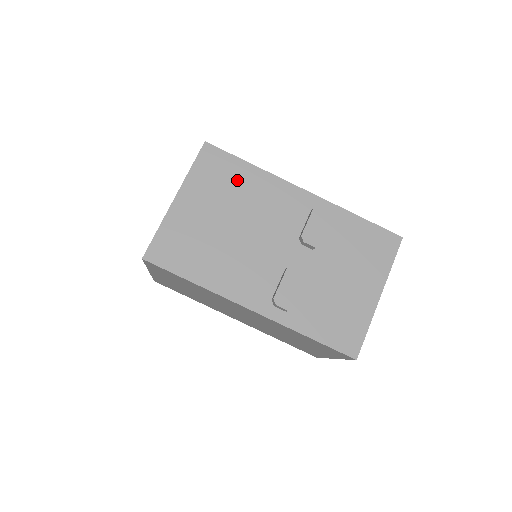
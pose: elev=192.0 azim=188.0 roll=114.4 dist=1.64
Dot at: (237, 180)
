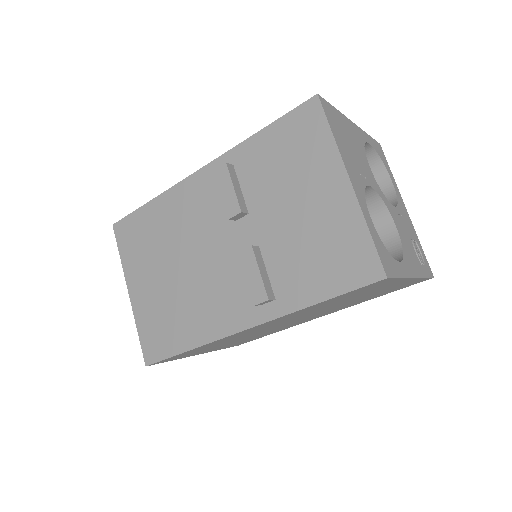
Dot at: (151, 227)
